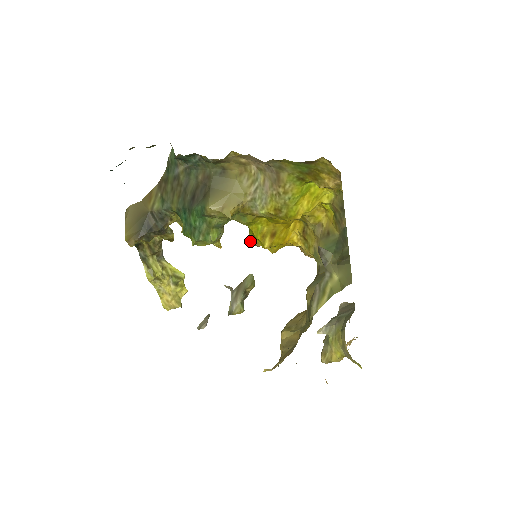
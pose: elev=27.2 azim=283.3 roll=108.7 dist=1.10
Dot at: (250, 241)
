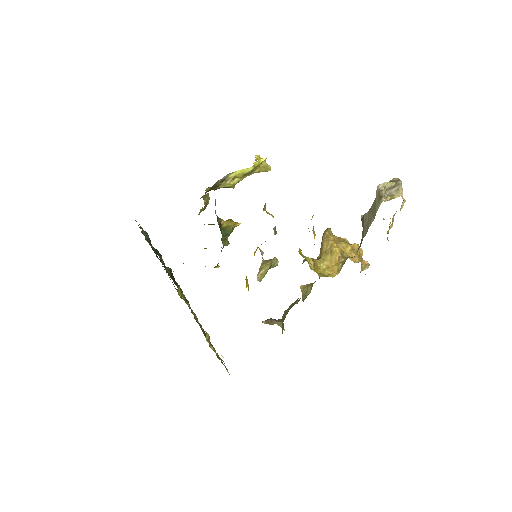
Dot at: occluded
